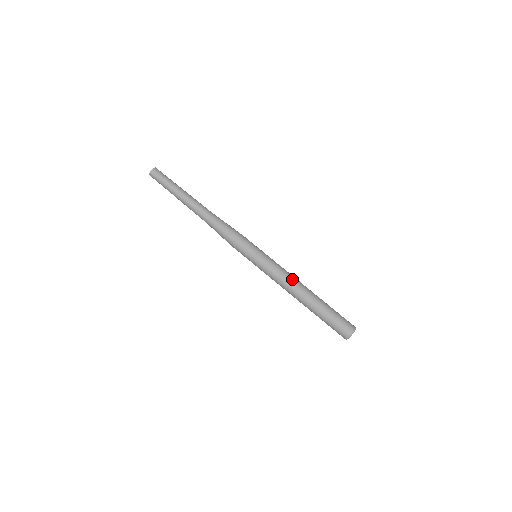
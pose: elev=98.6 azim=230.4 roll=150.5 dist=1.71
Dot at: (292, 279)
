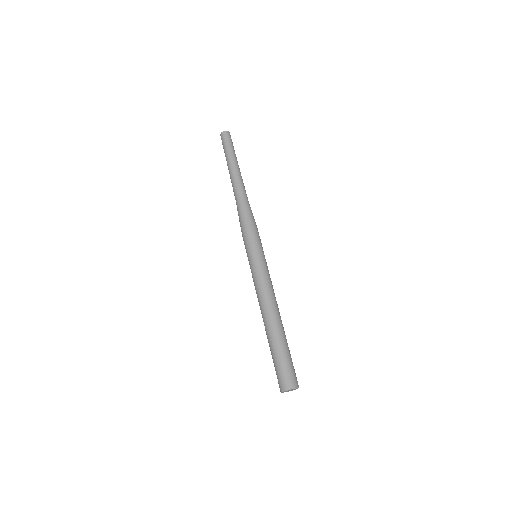
Dot at: (270, 297)
